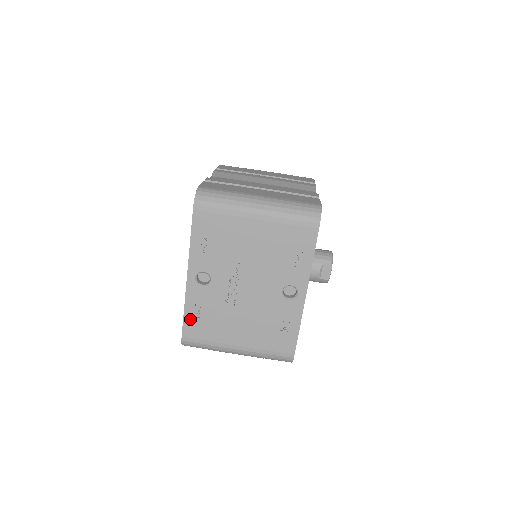
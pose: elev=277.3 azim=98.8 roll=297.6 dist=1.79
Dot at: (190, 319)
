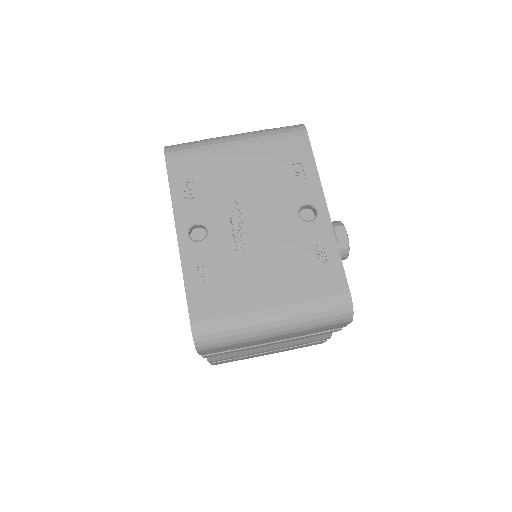
Dot at: (195, 293)
